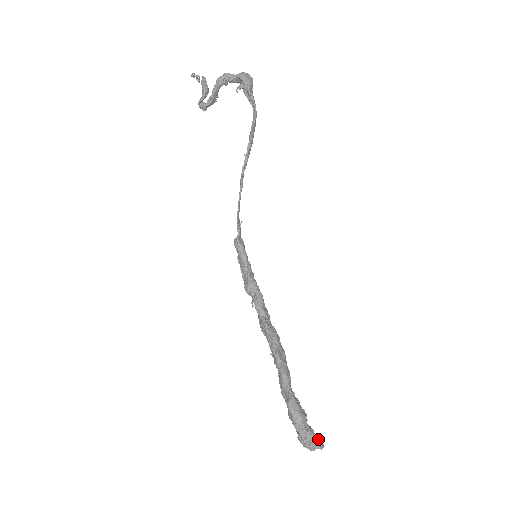
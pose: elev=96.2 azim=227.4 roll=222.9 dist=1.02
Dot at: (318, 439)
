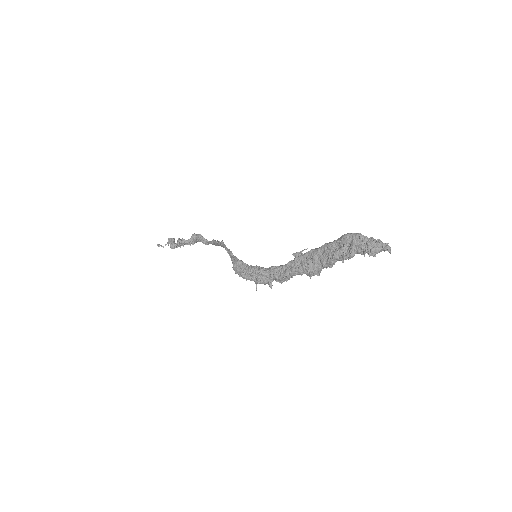
Dot at: occluded
